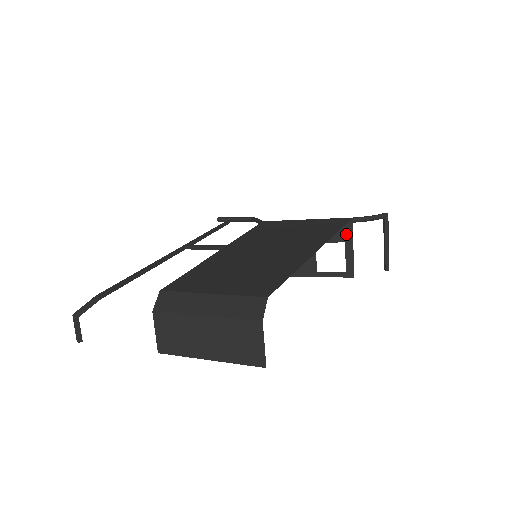
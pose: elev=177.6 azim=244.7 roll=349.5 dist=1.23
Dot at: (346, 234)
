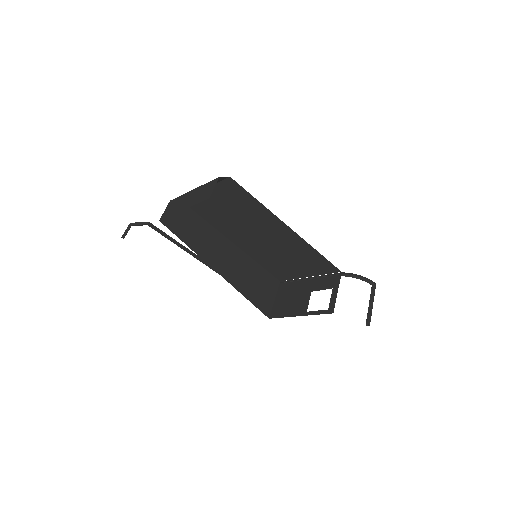
Dot at: (335, 283)
